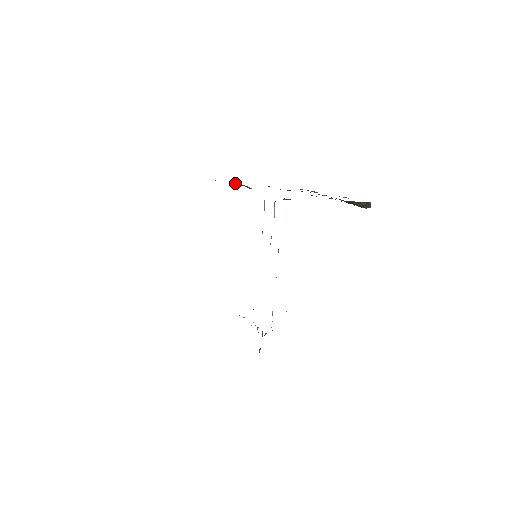
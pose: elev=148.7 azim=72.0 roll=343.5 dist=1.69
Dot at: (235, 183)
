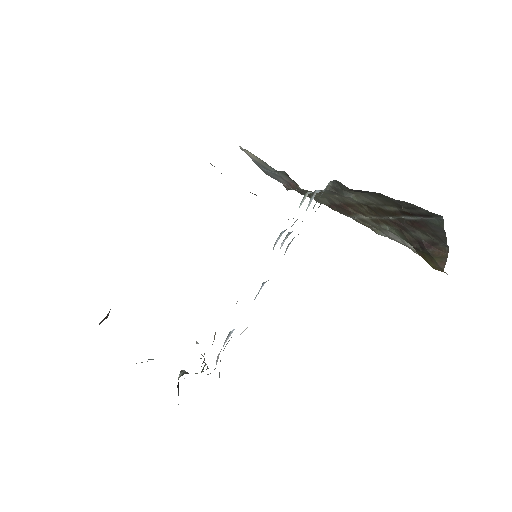
Dot at: (285, 187)
